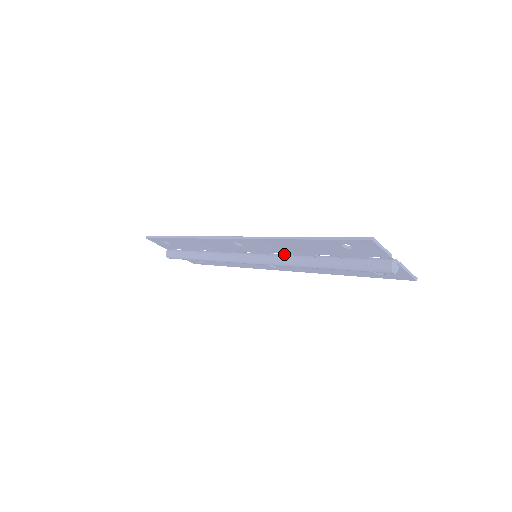
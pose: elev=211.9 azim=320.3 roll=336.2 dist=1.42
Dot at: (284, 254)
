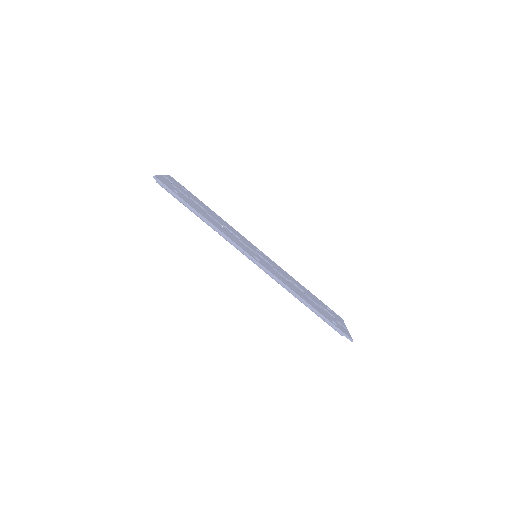
Dot at: (282, 276)
